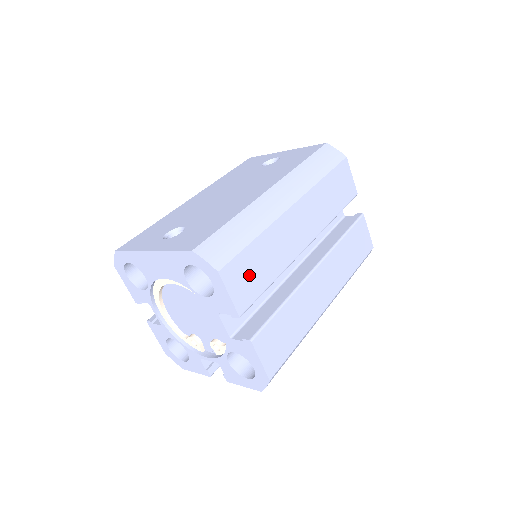
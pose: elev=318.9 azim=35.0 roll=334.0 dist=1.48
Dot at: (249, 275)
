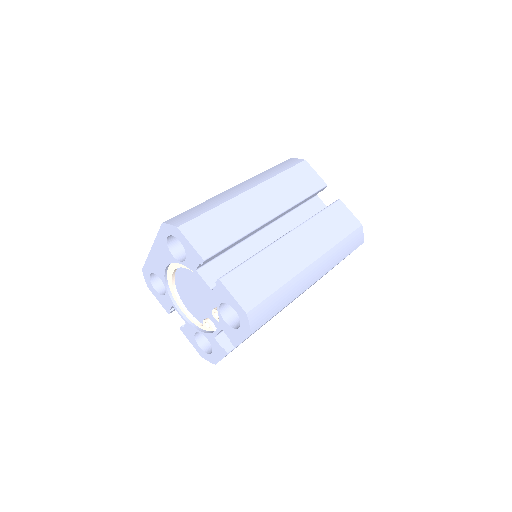
Dot at: (209, 232)
